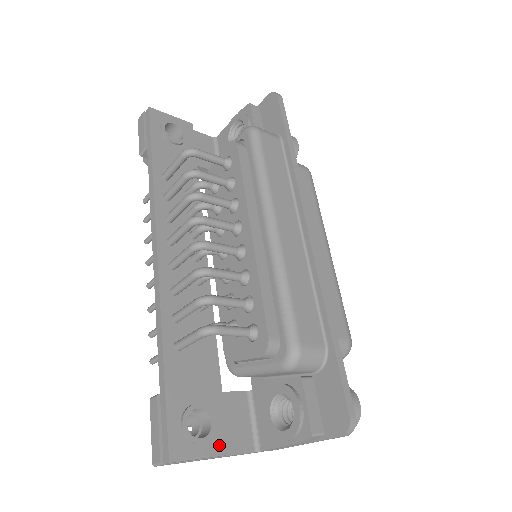
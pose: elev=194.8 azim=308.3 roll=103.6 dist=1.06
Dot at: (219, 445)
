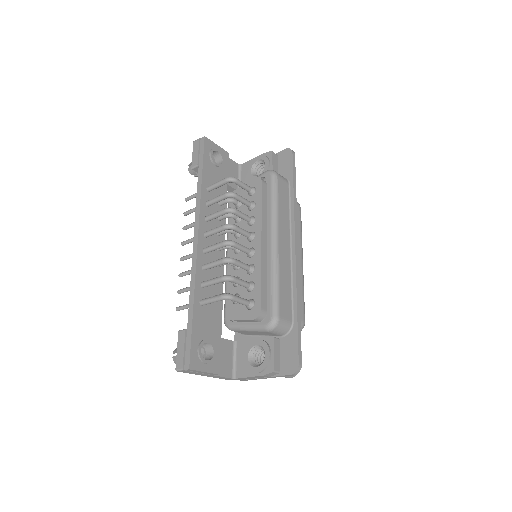
Dot at: (215, 367)
